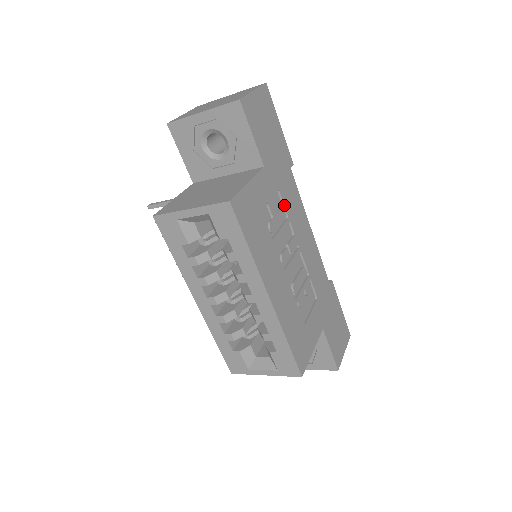
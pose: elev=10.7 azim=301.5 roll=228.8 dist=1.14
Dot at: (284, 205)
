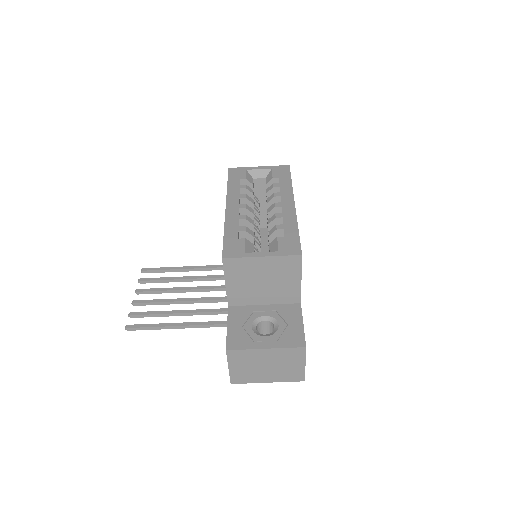
Dot at: occluded
